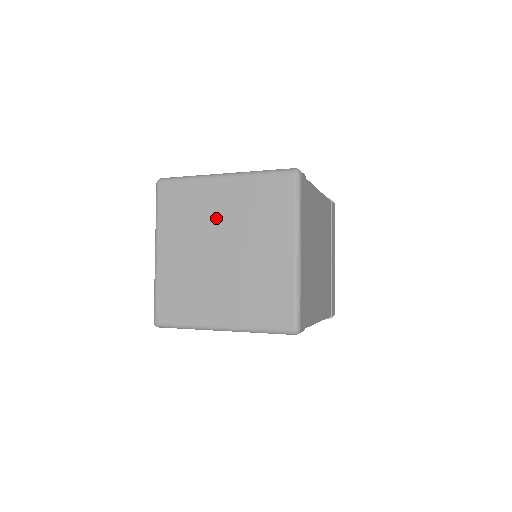
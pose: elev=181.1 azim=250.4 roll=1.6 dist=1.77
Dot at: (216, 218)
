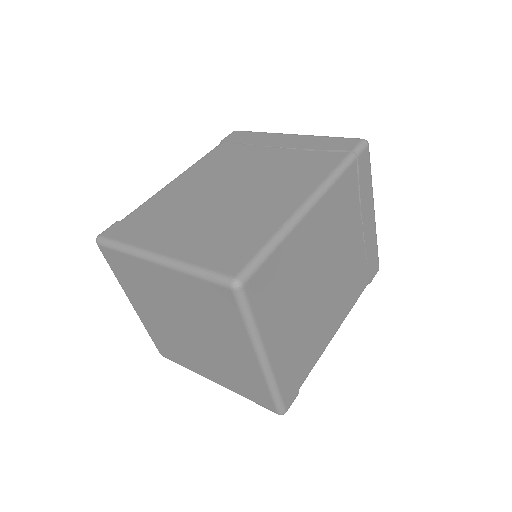
Dot at: (169, 300)
